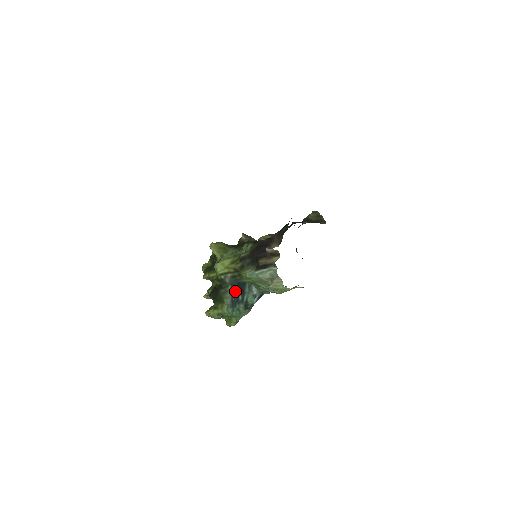
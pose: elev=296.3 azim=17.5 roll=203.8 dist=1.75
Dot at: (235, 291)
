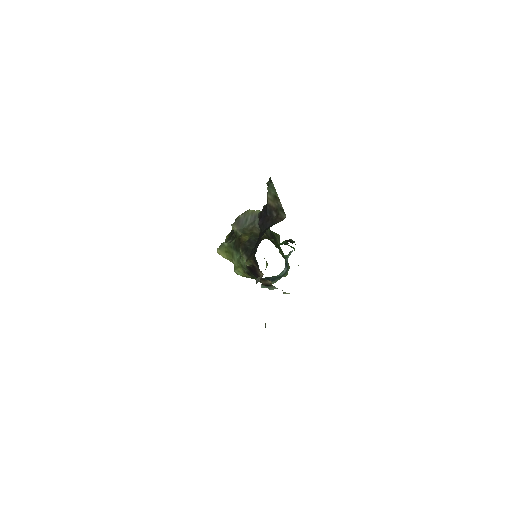
Dot at: (265, 278)
